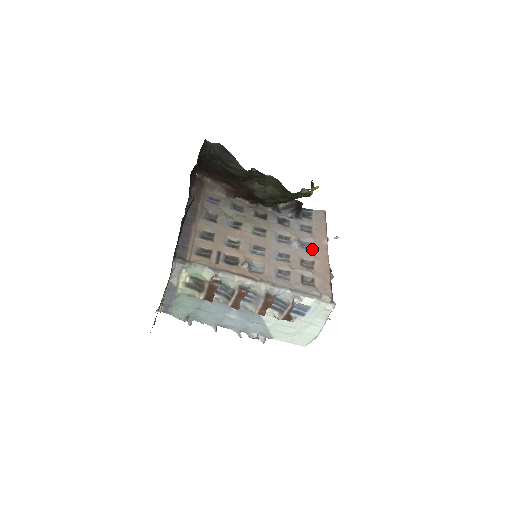
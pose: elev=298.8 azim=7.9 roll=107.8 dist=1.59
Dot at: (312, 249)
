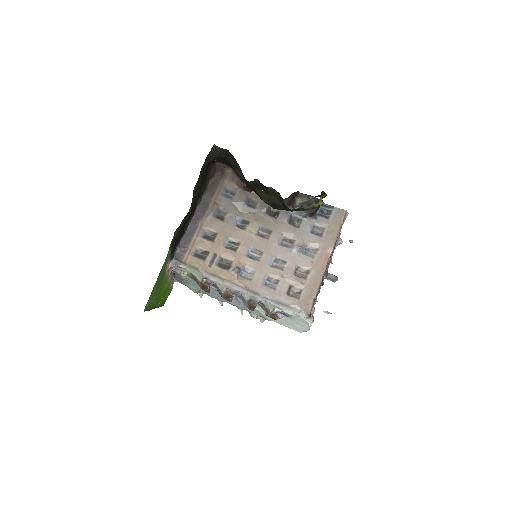
Dot at: (314, 256)
